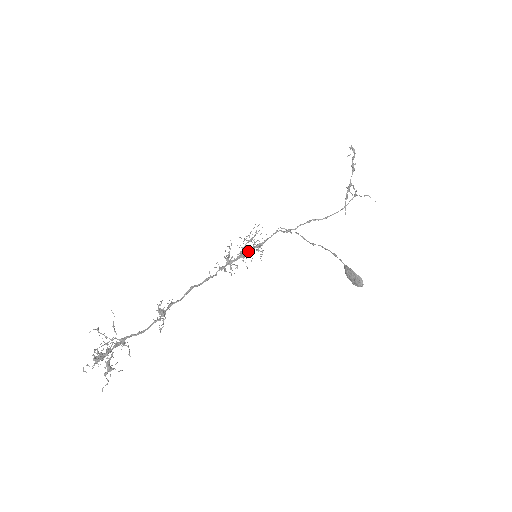
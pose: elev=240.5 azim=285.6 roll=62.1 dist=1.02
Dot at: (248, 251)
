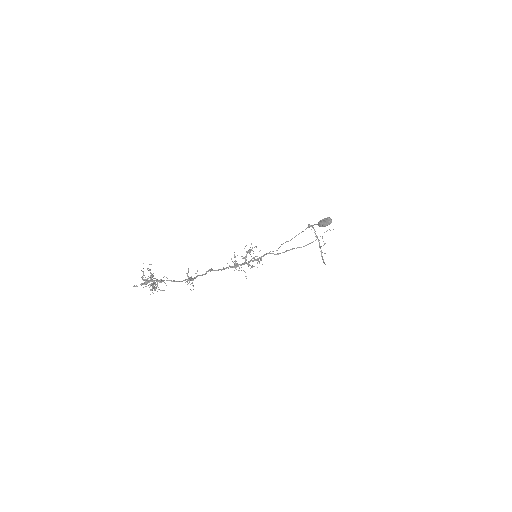
Dot at: (250, 261)
